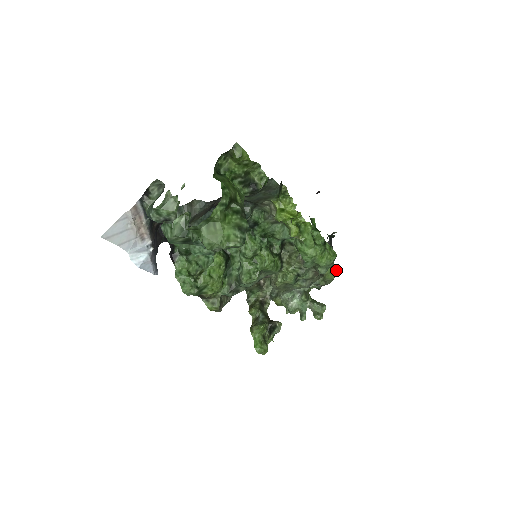
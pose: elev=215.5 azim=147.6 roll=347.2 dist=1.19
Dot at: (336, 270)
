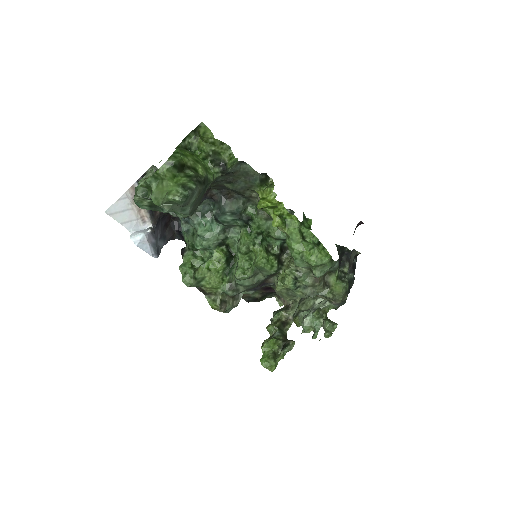
Dot at: (344, 283)
